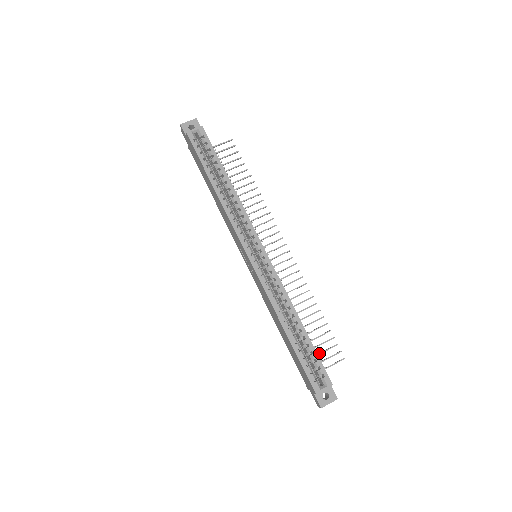
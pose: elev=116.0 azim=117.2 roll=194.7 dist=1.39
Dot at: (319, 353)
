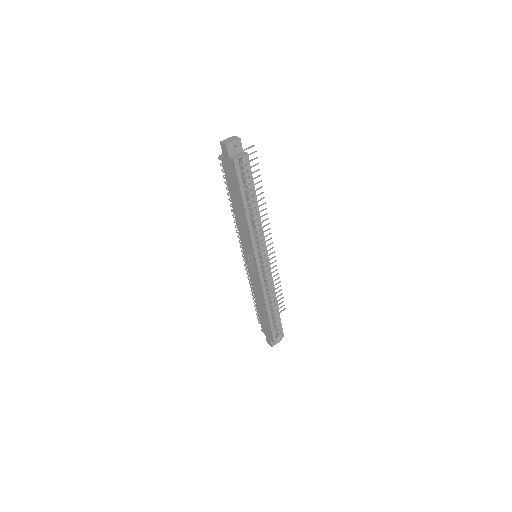
Dot at: occluded
